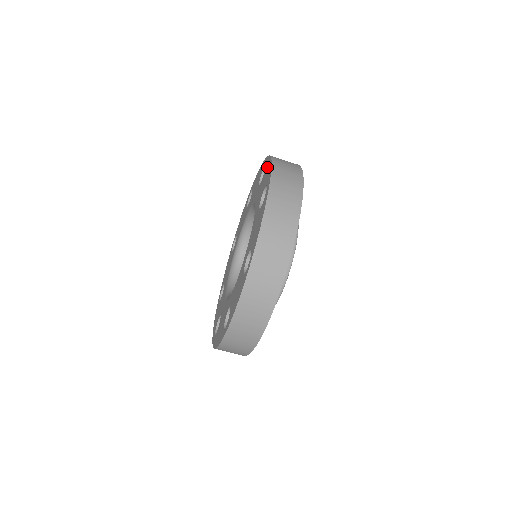
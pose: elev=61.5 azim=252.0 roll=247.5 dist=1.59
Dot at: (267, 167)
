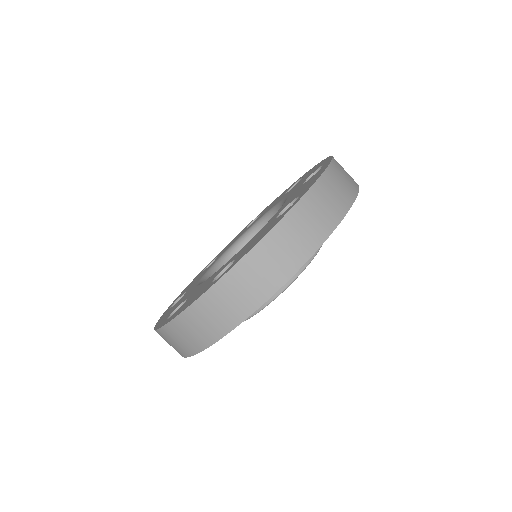
Dot at: (319, 171)
